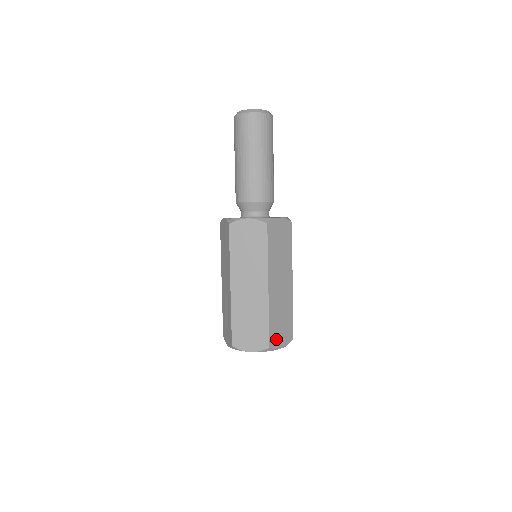
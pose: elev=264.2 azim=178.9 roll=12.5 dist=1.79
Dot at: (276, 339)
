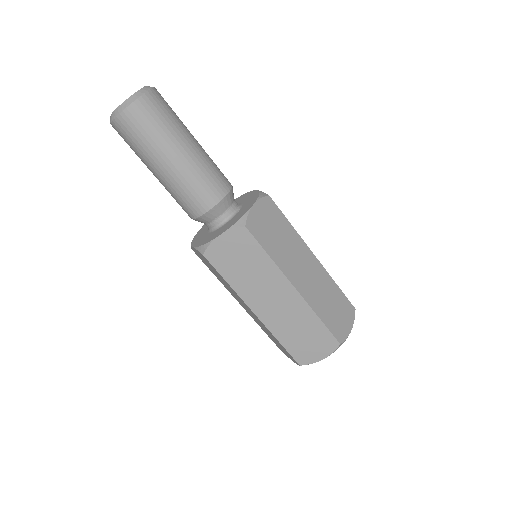
Dot at: (340, 328)
